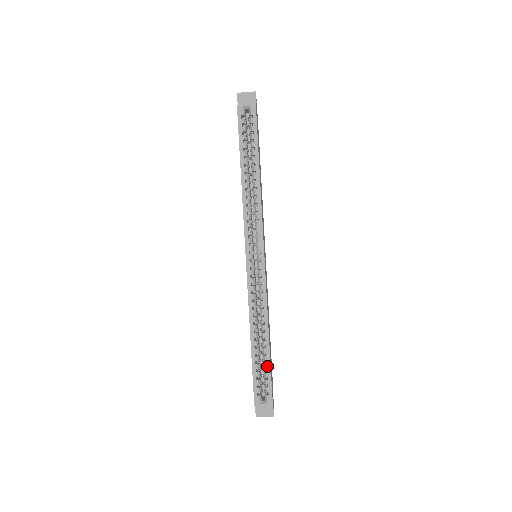
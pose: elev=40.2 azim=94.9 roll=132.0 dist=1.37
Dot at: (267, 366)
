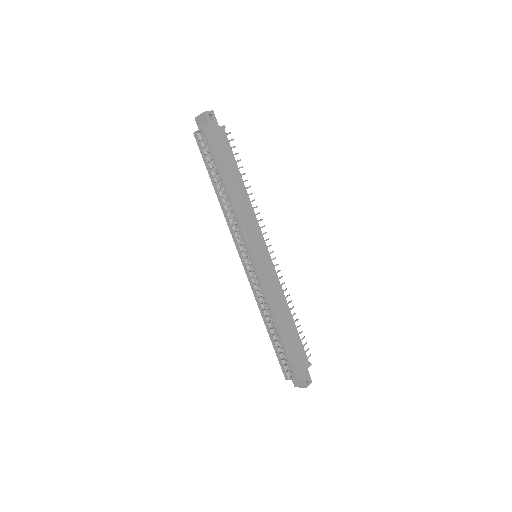
Dot at: (283, 350)
